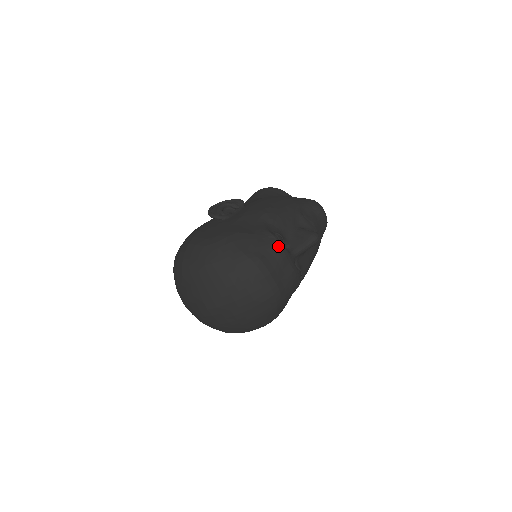
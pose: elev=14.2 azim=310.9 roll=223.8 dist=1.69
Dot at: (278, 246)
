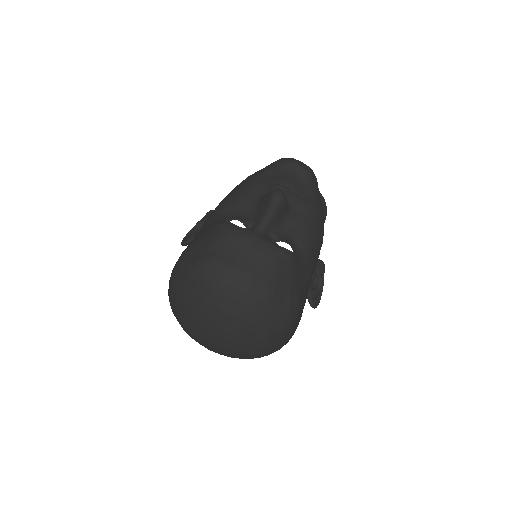
Dot at: (229, 231)
